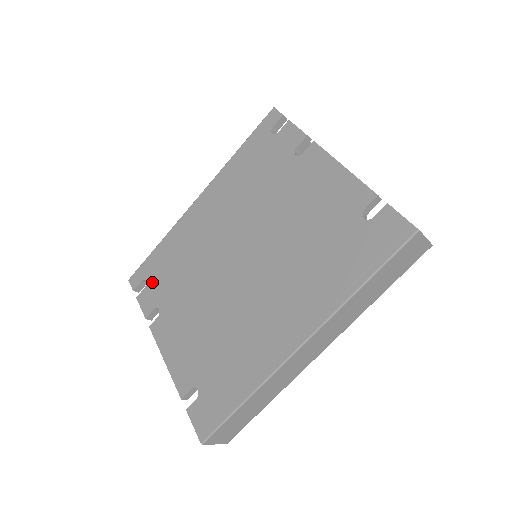
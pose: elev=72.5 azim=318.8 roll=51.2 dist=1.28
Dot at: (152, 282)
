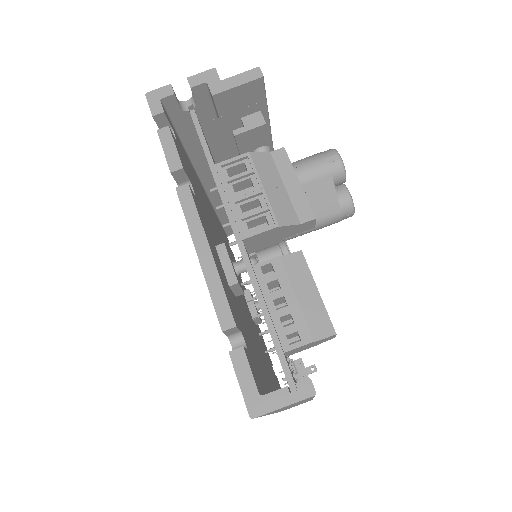
Dot at: occluded
